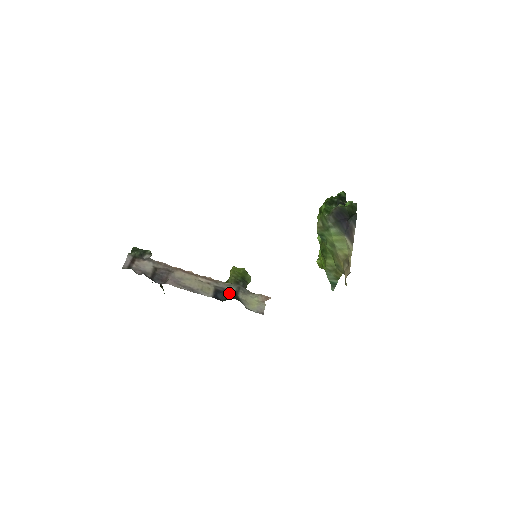
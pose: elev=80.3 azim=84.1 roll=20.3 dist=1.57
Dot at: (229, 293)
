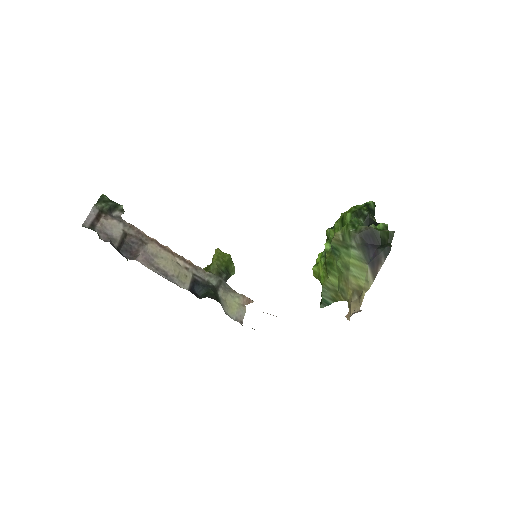
Dot at: (209, 288)
